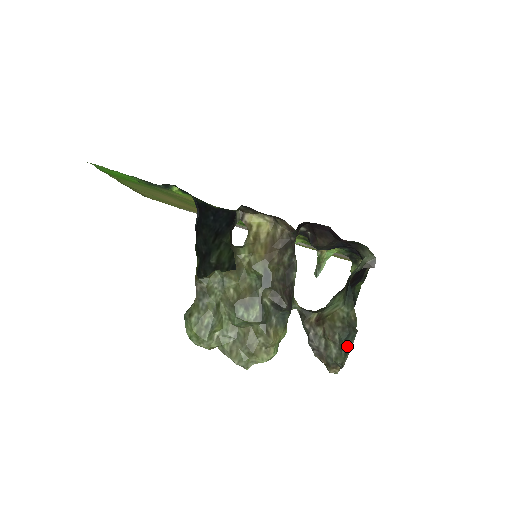
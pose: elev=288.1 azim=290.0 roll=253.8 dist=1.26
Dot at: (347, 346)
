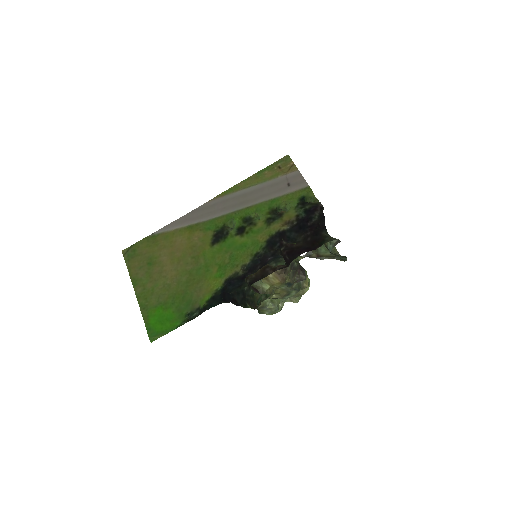
Dot at: occluded
